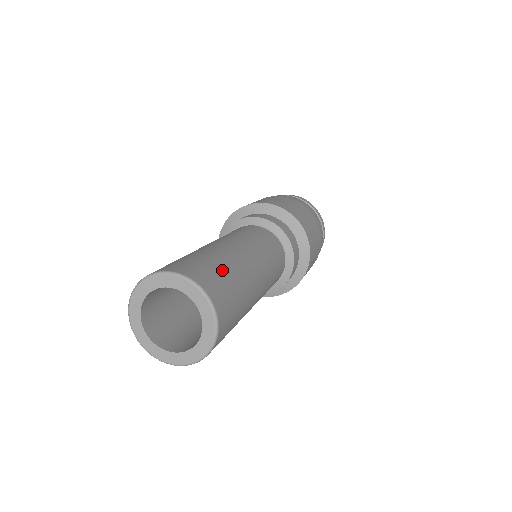
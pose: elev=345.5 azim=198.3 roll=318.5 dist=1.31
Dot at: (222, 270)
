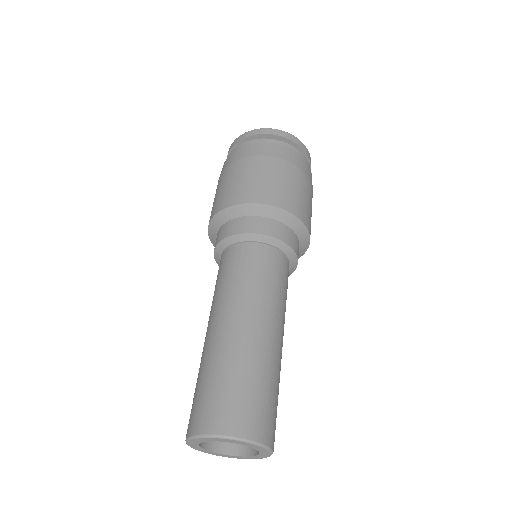
Dot at: (275, 397)
